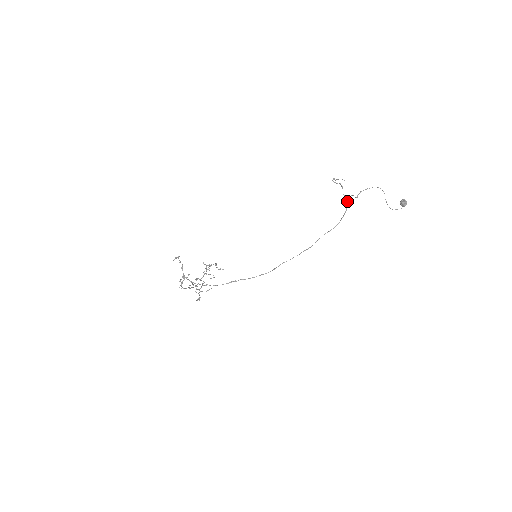
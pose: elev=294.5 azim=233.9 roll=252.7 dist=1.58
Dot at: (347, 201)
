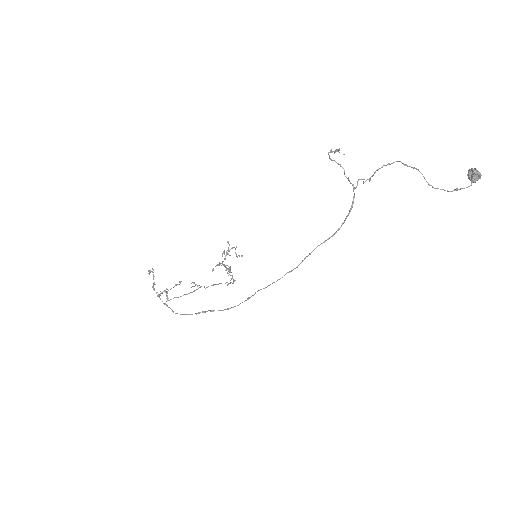
Dot at: (354, 188)
